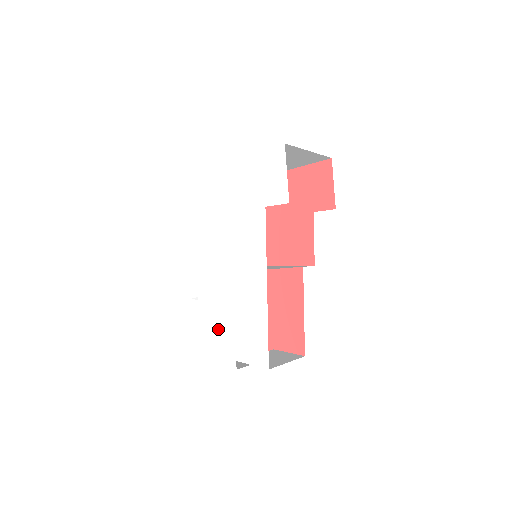
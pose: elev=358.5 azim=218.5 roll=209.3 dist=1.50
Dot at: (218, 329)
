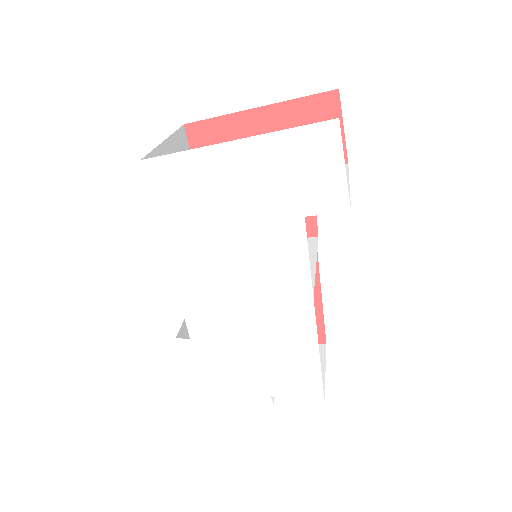
Dot at: (235, 368)
